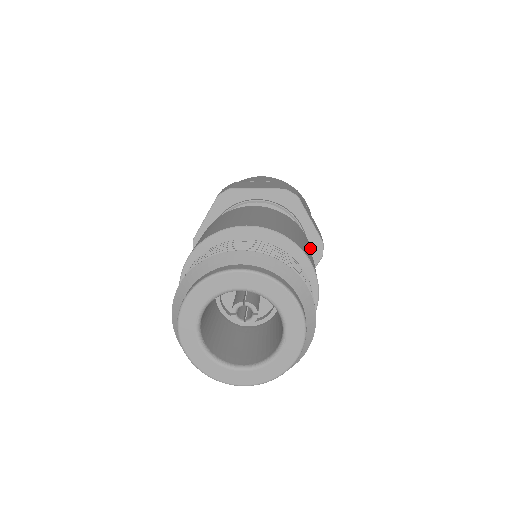
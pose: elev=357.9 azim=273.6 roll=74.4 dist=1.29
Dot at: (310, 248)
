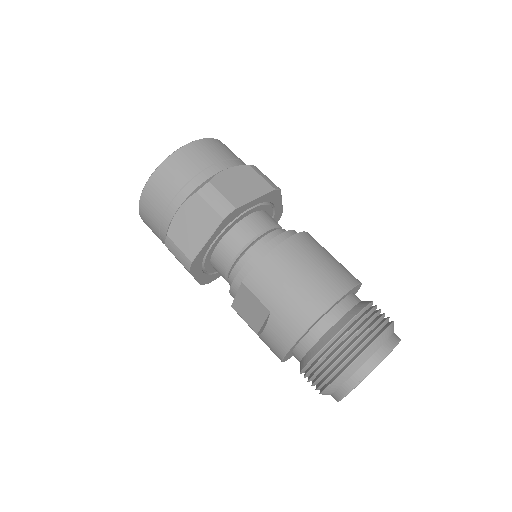
Dot at: occluded
